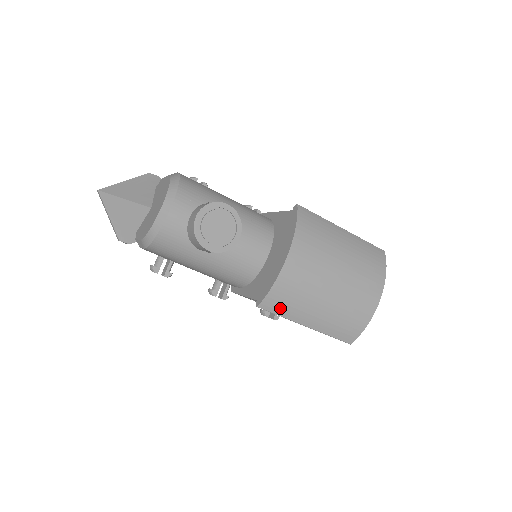
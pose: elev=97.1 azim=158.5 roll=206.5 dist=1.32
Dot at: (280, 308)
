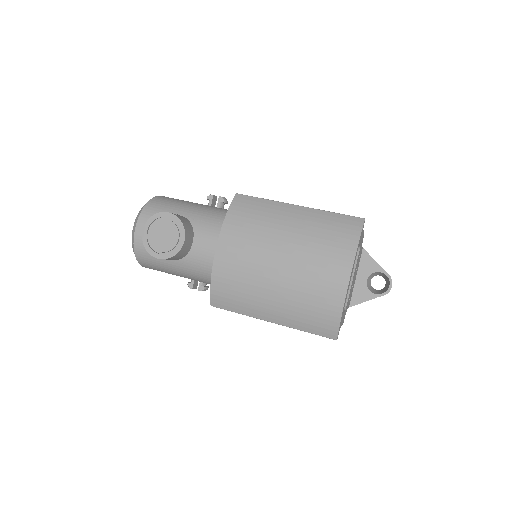
Dot at: (231, 304)
